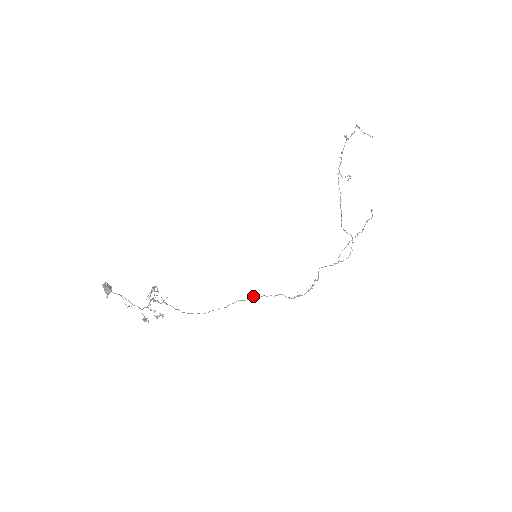
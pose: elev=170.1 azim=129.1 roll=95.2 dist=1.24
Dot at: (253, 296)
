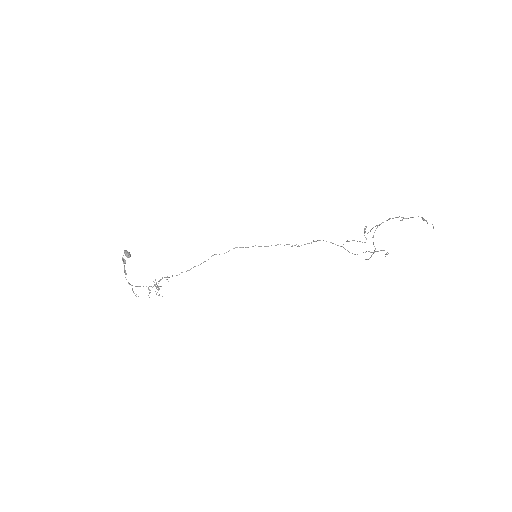
Dot at: (253, 246)
